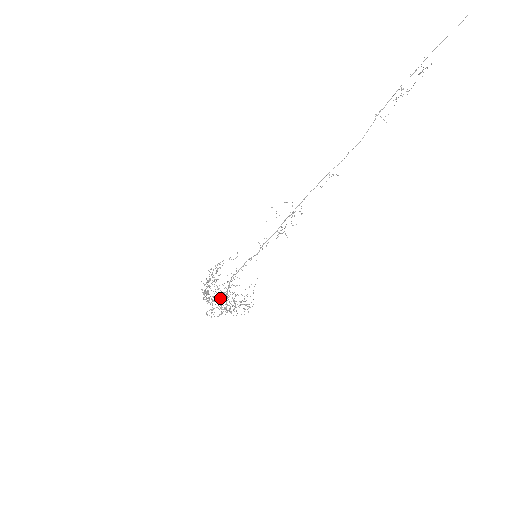
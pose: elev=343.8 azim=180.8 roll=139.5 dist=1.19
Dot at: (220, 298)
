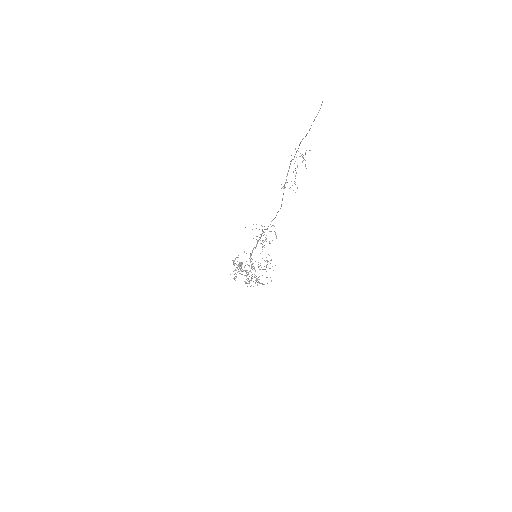
Dot at: occluded
